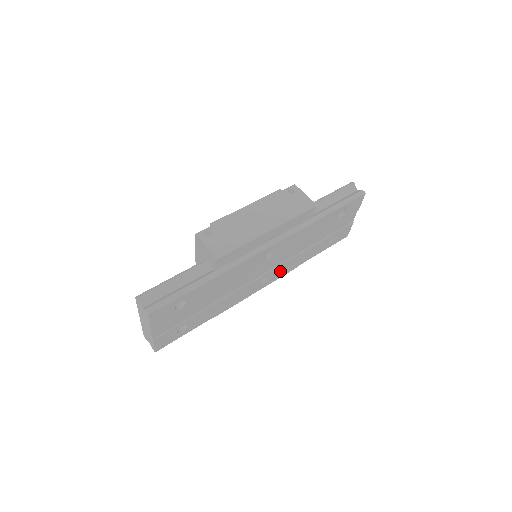
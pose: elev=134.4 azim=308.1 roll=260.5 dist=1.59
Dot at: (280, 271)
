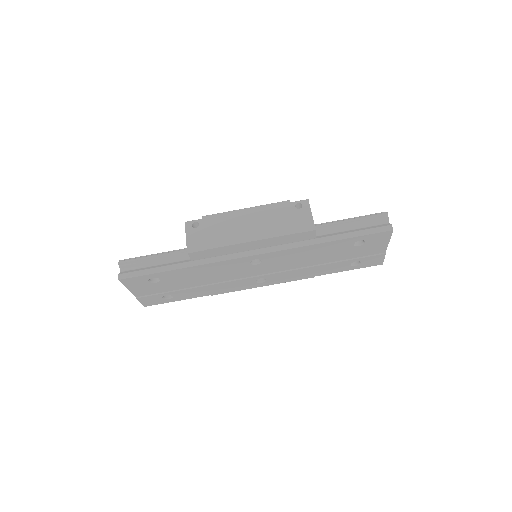
Dot at: (282, 277)
